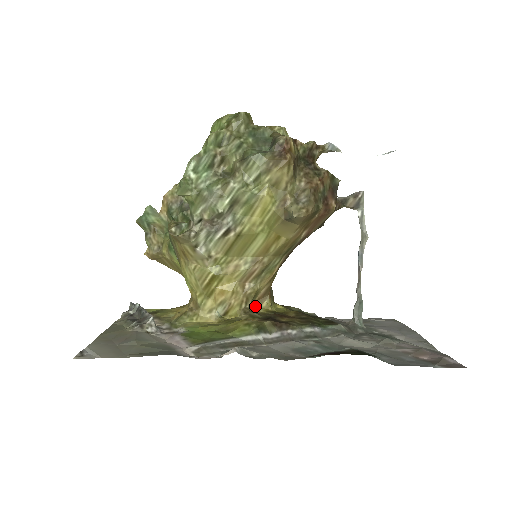
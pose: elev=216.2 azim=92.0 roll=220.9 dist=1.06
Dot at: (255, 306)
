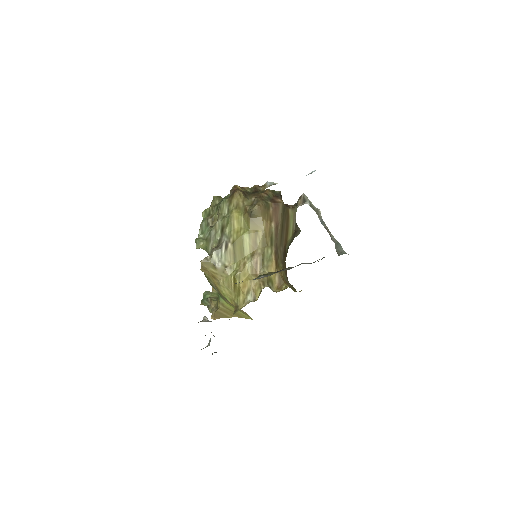
Dot at: (277, 291)
